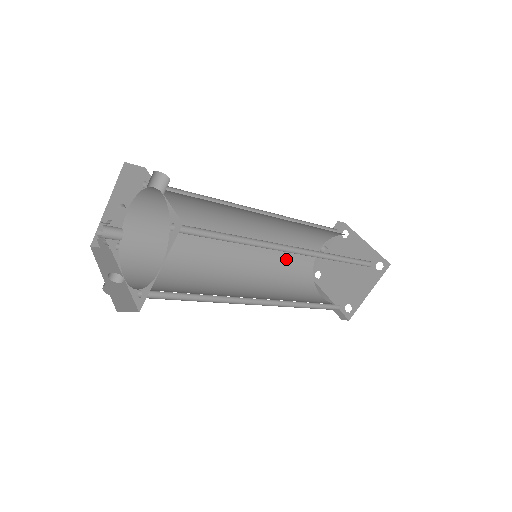
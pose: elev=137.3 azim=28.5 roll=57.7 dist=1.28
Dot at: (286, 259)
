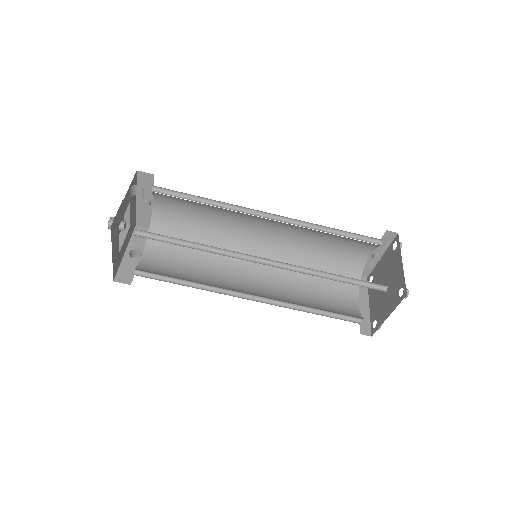
Dot at: (325, 258)
